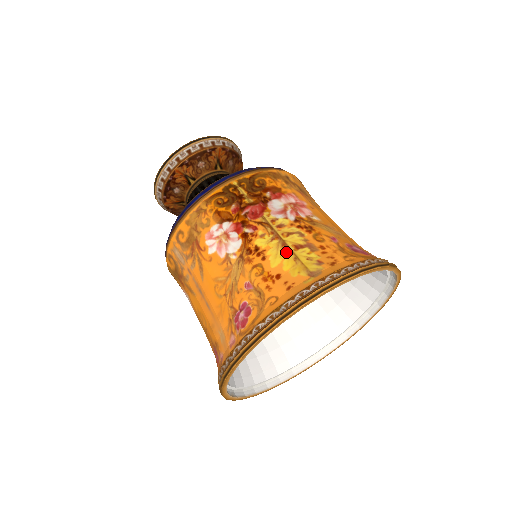
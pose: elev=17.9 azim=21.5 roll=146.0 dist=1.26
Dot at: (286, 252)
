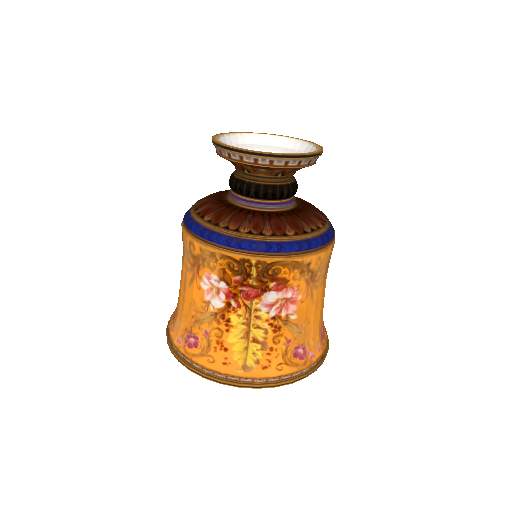
Dot at: (244, 339)
